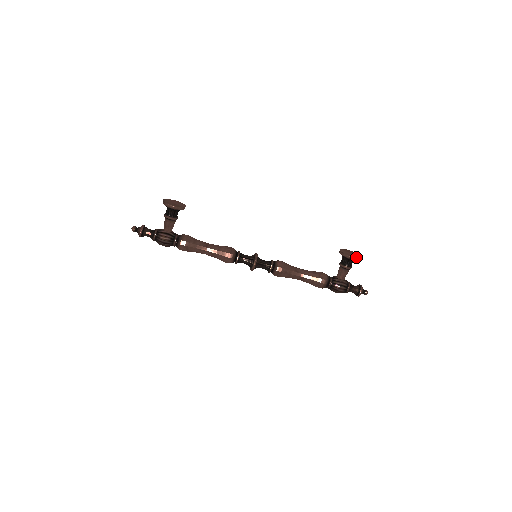
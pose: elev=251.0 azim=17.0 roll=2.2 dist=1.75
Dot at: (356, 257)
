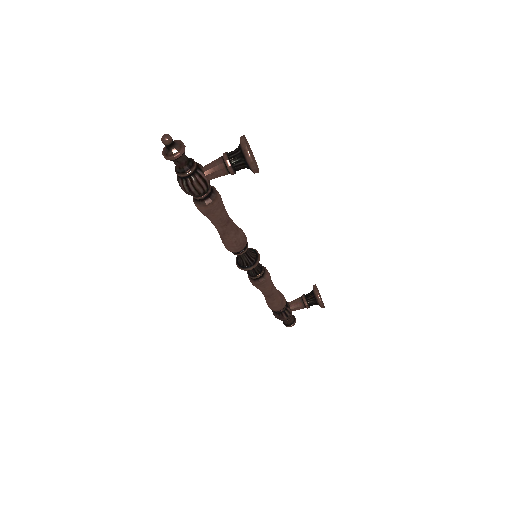
Dot at: occluded
